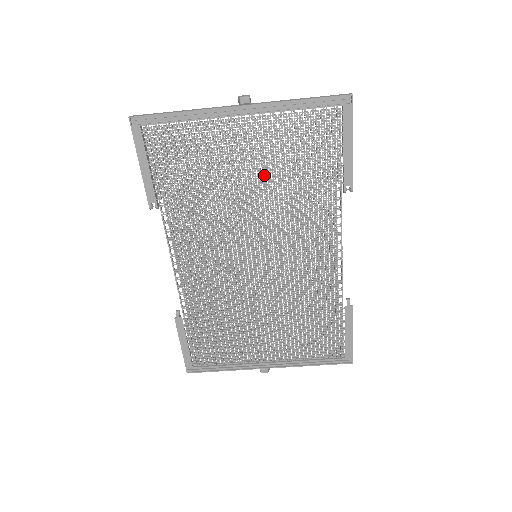
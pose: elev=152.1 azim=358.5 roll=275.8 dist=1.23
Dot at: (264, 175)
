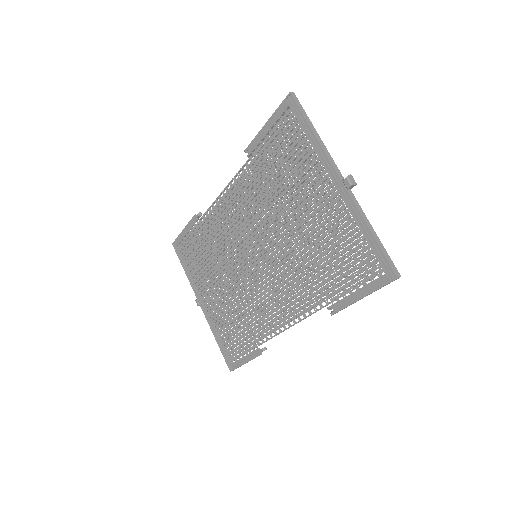
Dot at: (306, 231)
